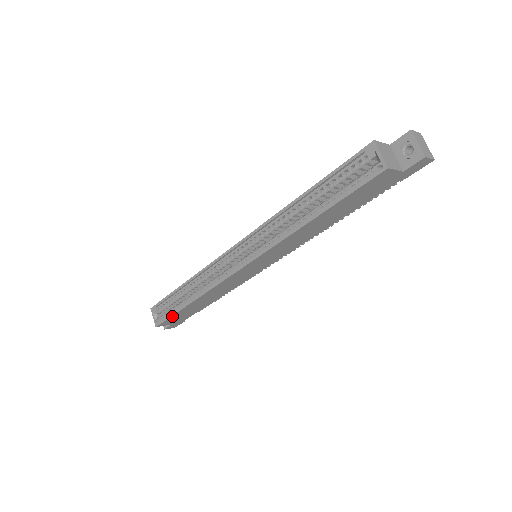
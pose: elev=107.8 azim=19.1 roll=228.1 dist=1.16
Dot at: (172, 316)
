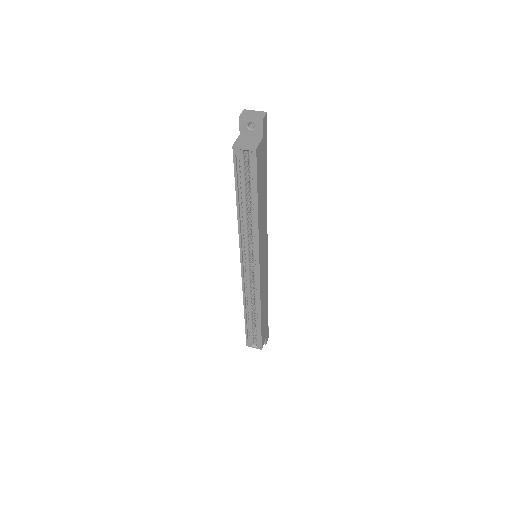
Dot at: (261, 335)
